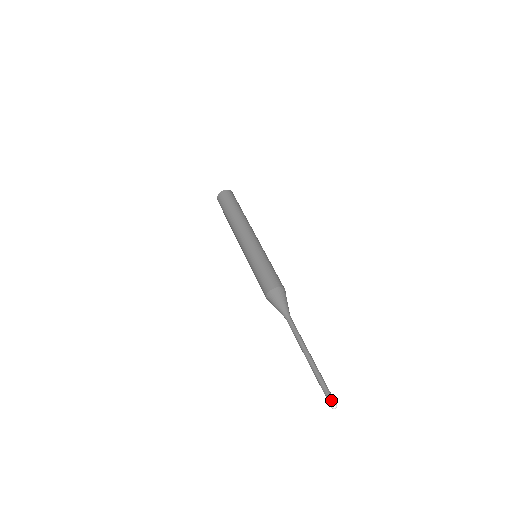
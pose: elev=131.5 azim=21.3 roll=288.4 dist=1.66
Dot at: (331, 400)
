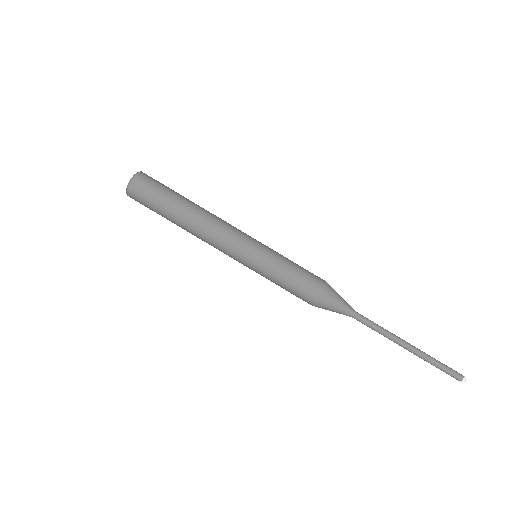
Dot at: (456, 379)
